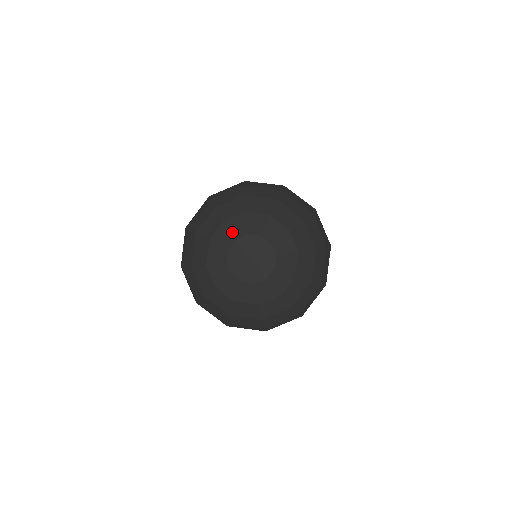
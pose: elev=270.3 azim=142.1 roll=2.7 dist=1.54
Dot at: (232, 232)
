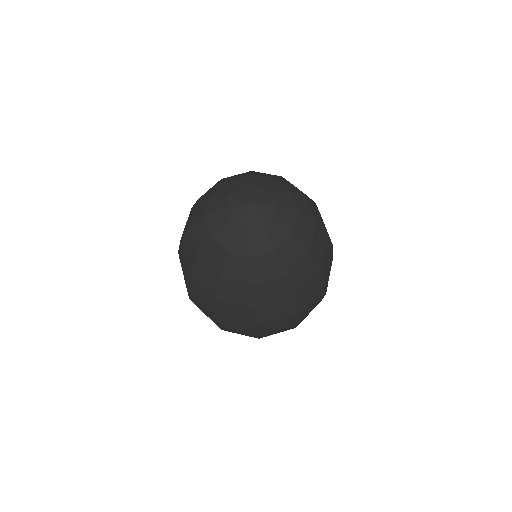
Dot at: (222, 195)
